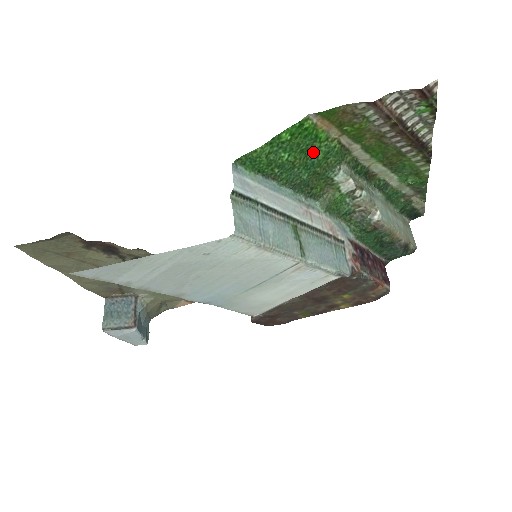
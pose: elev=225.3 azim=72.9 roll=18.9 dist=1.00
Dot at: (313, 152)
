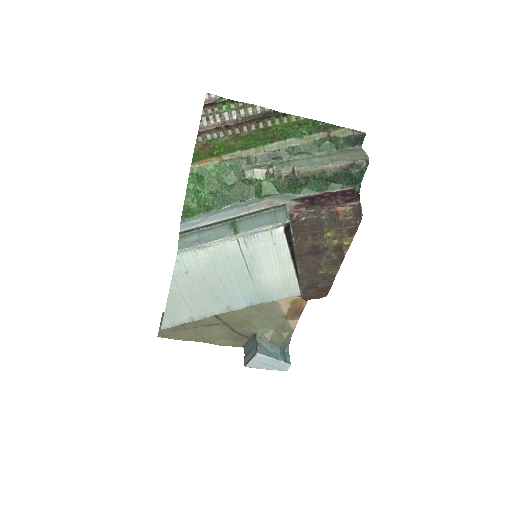
Dot at: (217, 178)
